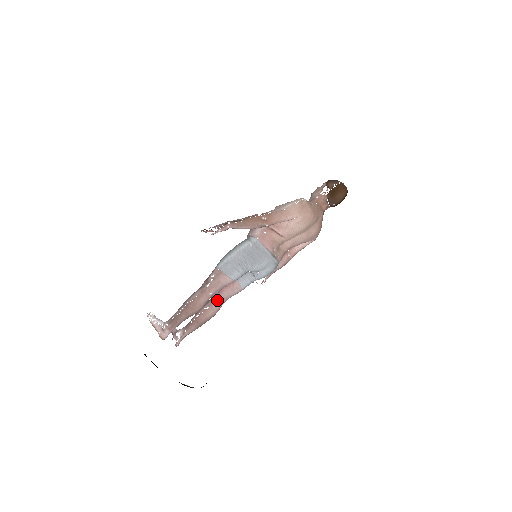
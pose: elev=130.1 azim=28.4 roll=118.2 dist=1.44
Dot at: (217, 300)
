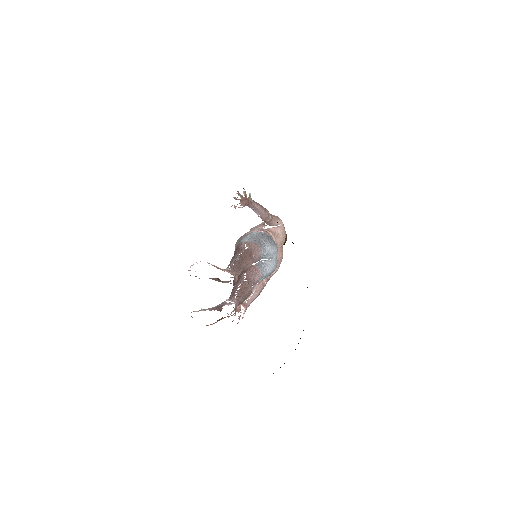
Dot at: (249, 277)
